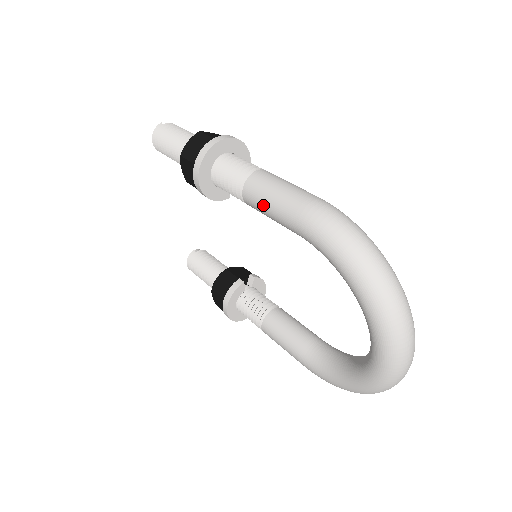
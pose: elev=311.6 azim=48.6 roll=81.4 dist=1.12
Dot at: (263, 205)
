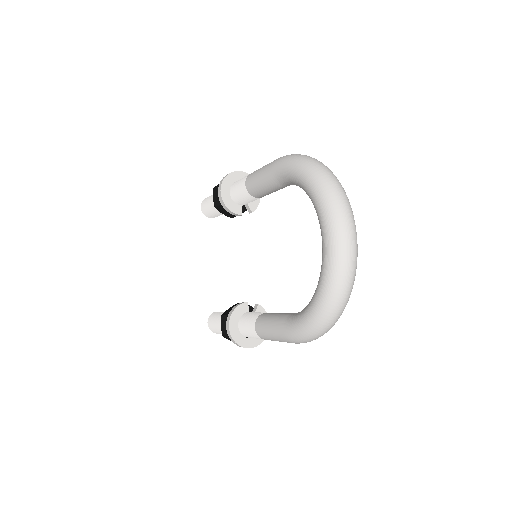
Dot at: (256, 176)
